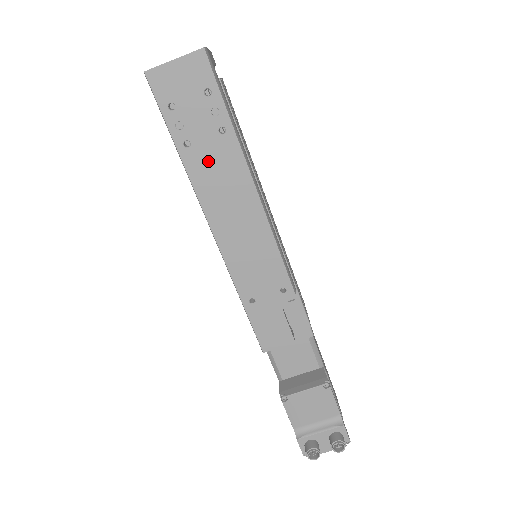
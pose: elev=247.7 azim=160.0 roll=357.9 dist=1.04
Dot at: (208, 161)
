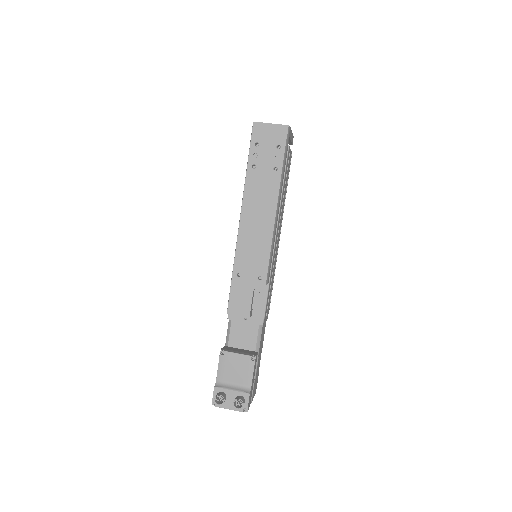
Dot at: (259, 181)
